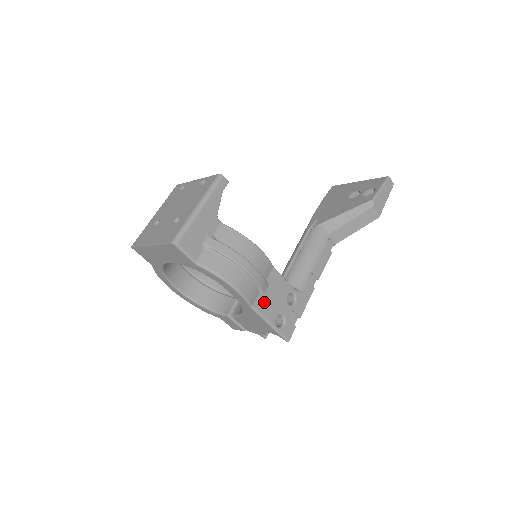
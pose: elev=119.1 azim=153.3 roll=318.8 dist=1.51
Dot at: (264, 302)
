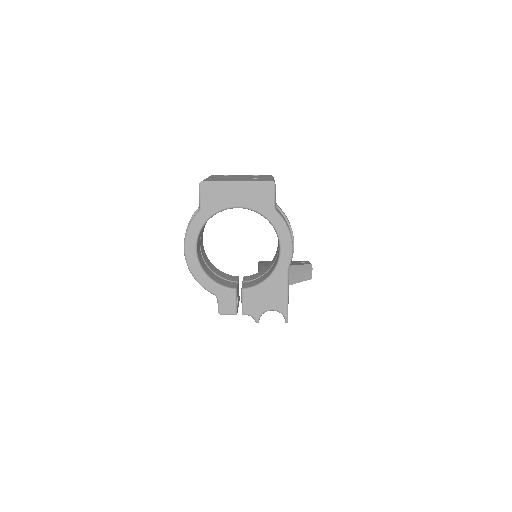
Dot at: occluded
